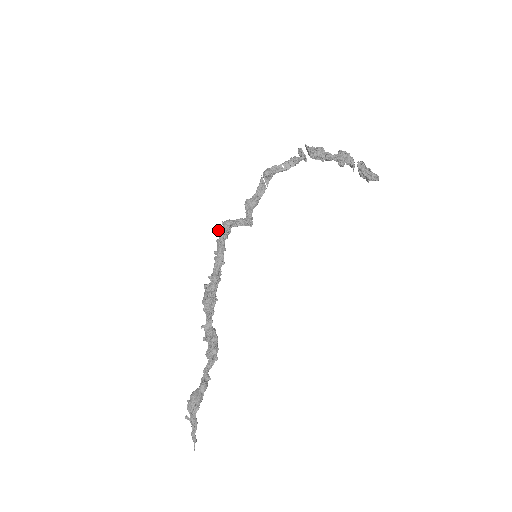
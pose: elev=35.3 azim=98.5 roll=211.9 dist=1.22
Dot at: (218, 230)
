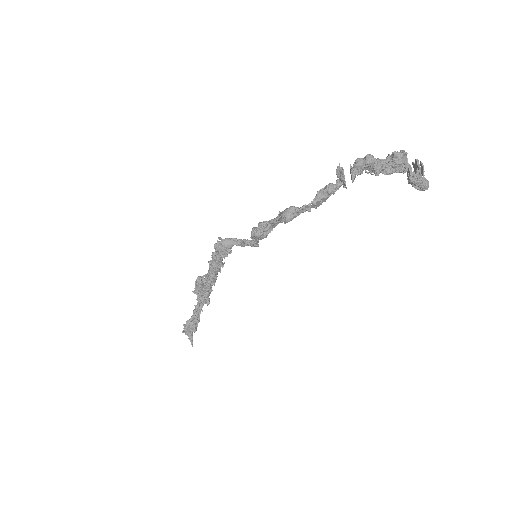
Dot at: occluded
